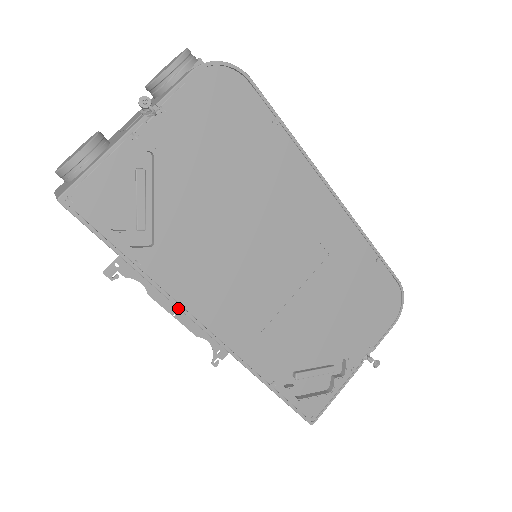
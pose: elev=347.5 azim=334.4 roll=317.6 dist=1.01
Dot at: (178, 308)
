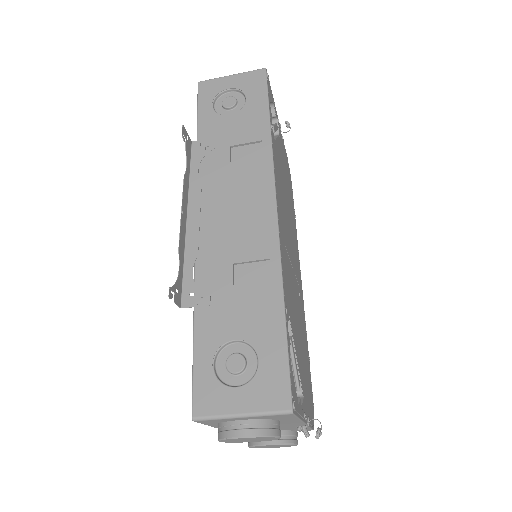
Dot at: (185, 215)
